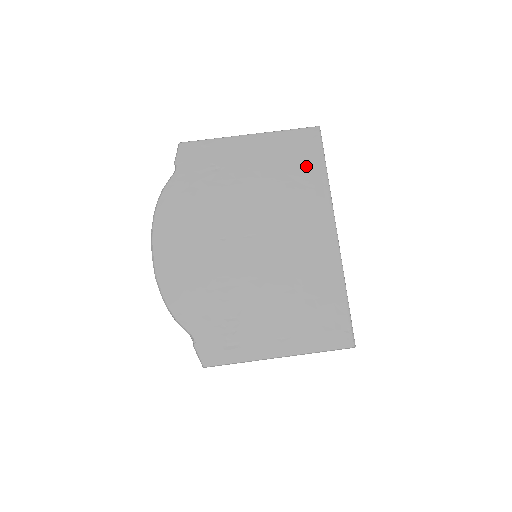
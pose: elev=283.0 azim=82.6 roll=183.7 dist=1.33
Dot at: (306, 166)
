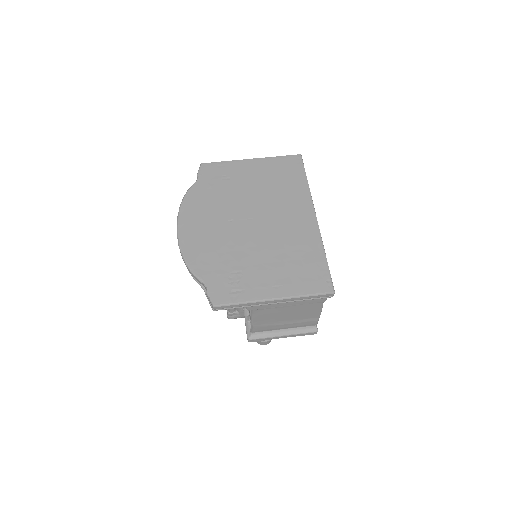
Dot at: (292, 177)
